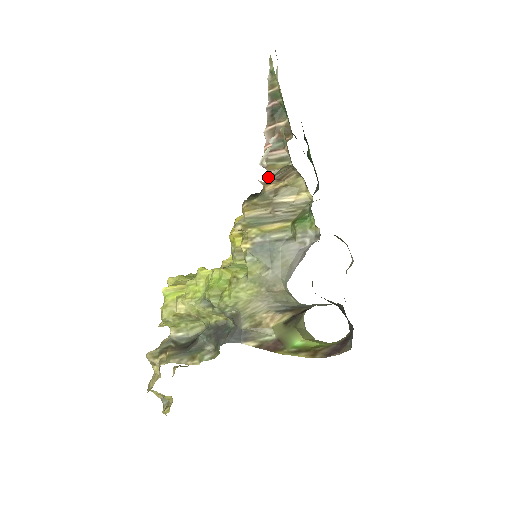
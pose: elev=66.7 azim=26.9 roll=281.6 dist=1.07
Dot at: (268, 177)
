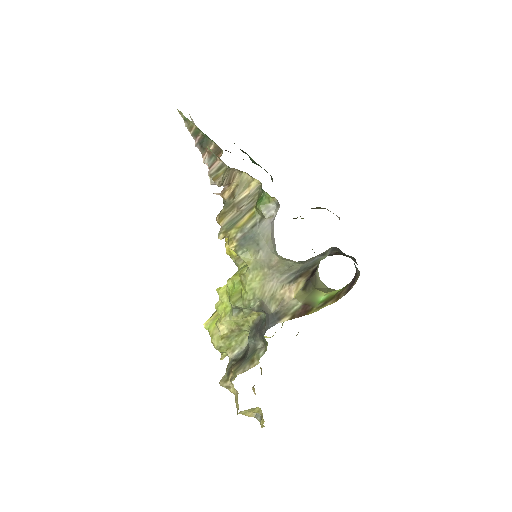
Dot at: occluded
